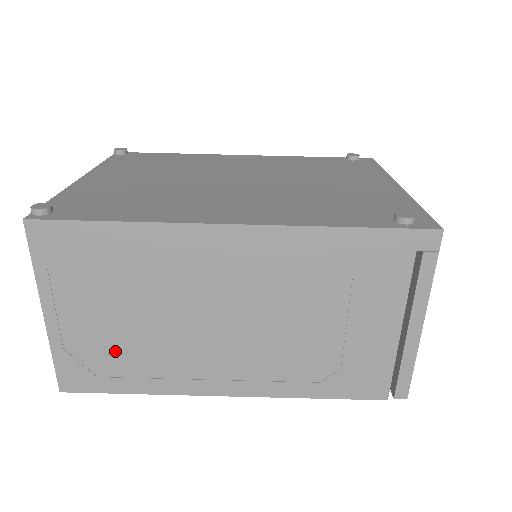
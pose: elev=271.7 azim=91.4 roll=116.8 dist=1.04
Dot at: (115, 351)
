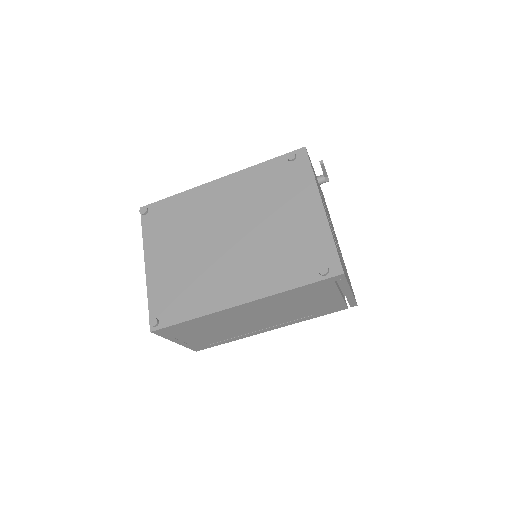
Dot at: (213, 339)
